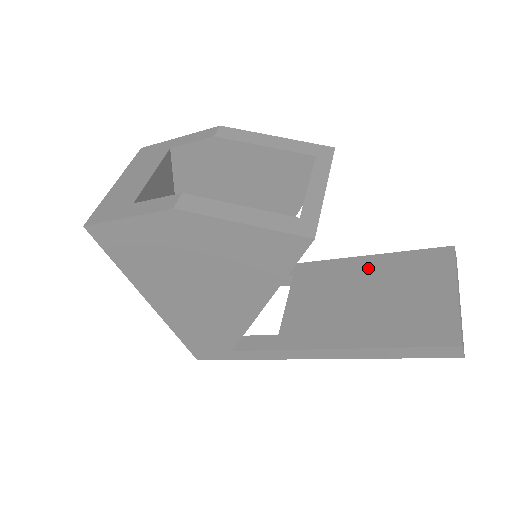
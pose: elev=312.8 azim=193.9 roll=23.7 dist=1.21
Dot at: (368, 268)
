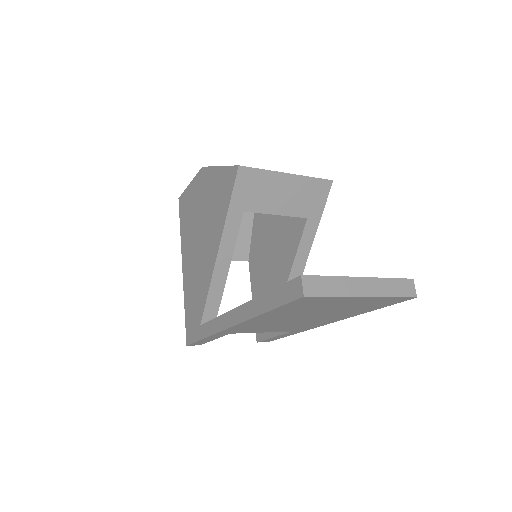
Dot at: occluded
